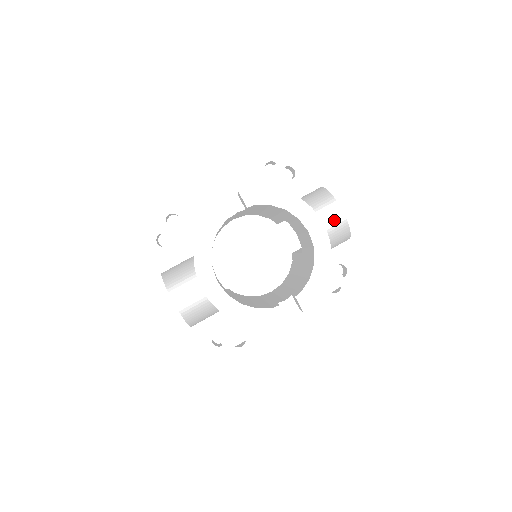
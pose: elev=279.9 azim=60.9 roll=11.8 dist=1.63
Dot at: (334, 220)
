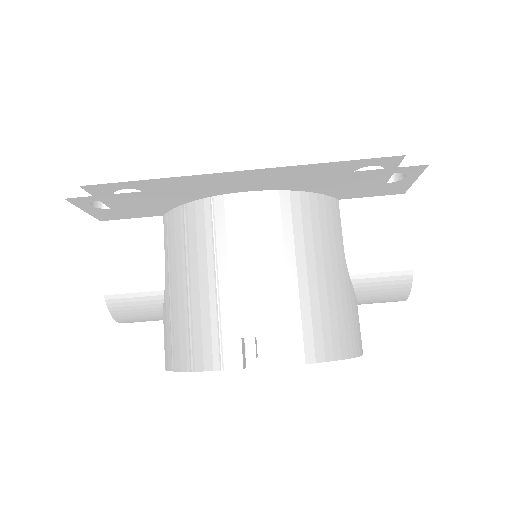
Dot at: (384, 302)
